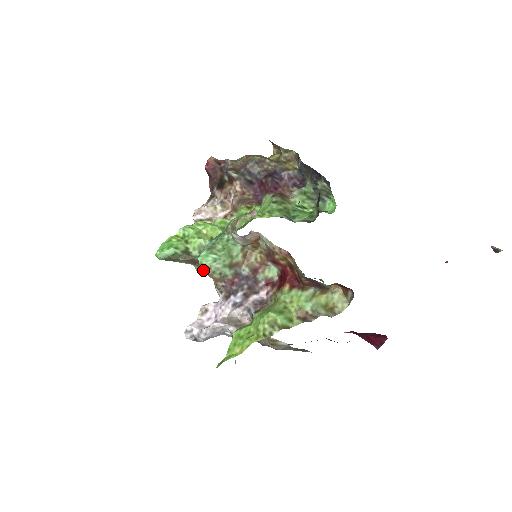
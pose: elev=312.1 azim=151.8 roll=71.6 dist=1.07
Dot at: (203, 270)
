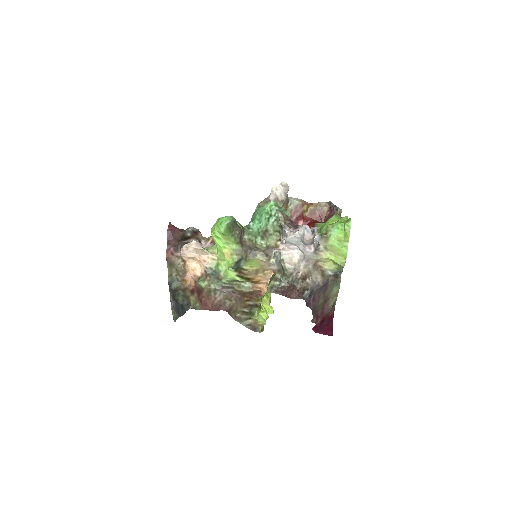
Dot at: (278, 208)
